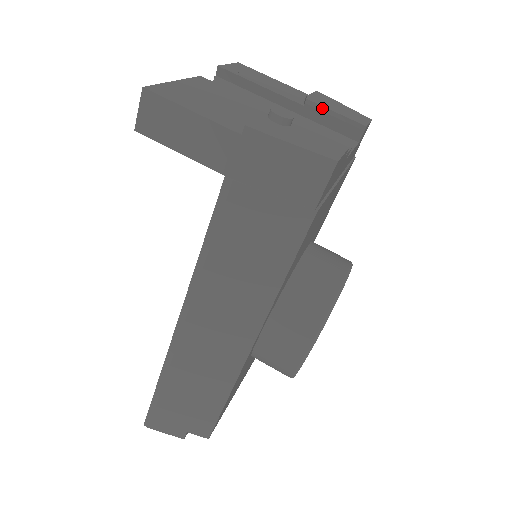
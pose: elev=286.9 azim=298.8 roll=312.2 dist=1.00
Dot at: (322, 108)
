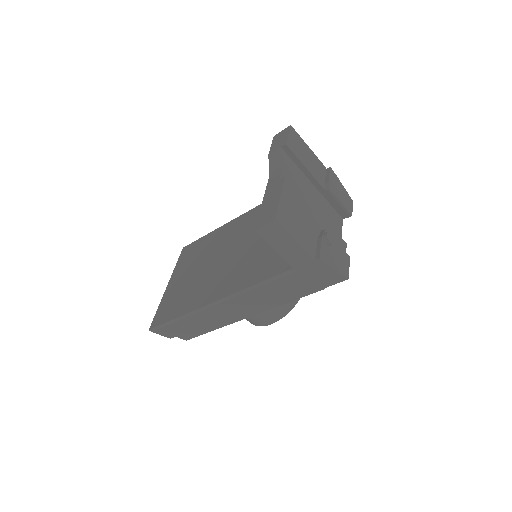
Dot at: (335, 197)
